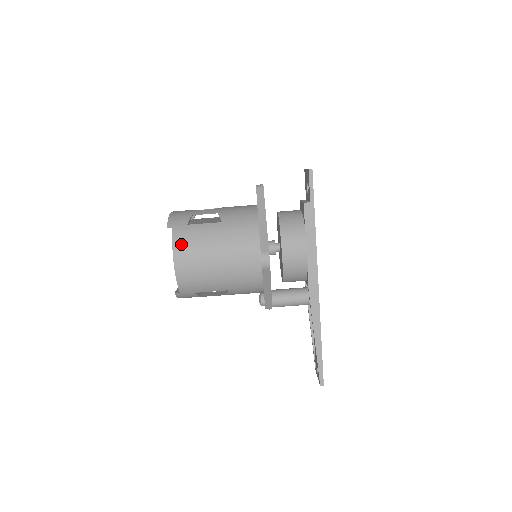
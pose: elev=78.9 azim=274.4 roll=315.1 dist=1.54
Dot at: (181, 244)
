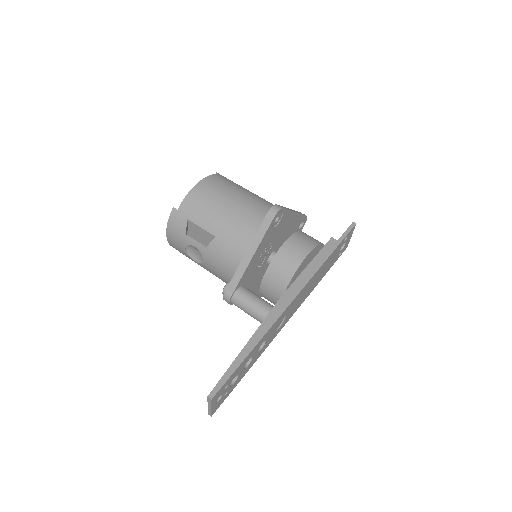
Dot at: (218, 178)
